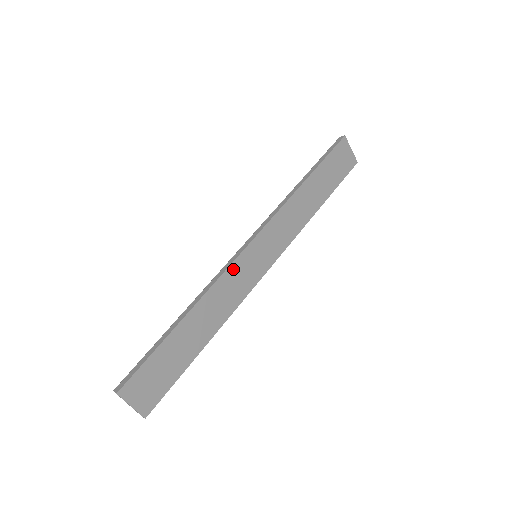
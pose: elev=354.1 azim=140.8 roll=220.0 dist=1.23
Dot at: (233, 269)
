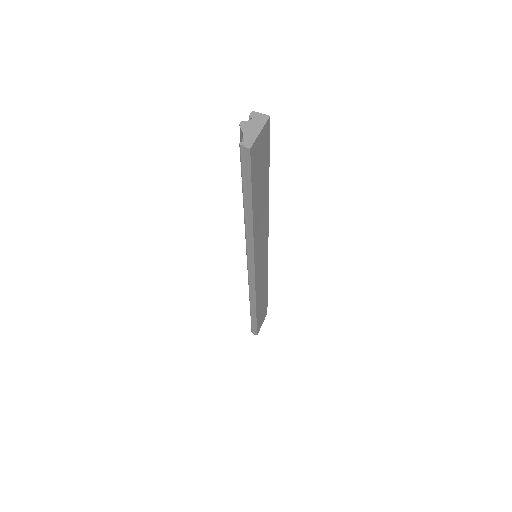
Dot at: (257, 283)
